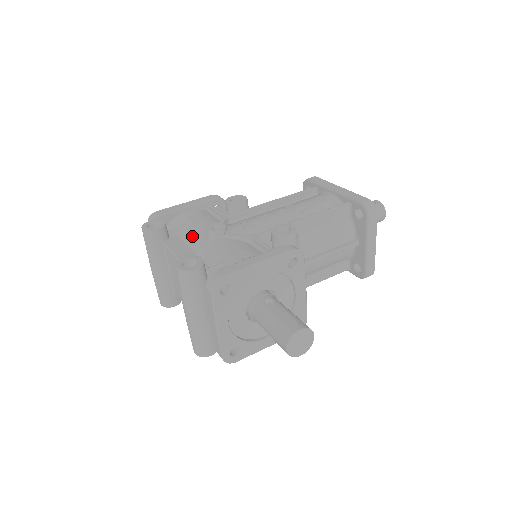
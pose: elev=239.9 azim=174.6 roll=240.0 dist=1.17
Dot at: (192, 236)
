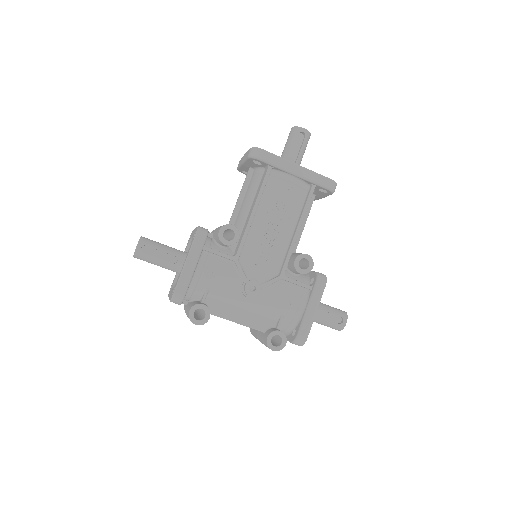
Dot at: (230, 298)
